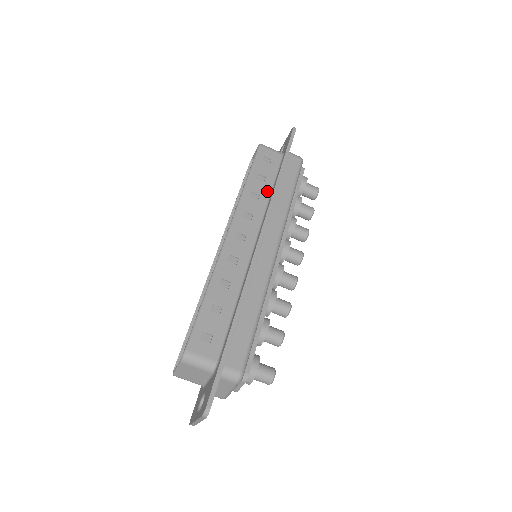
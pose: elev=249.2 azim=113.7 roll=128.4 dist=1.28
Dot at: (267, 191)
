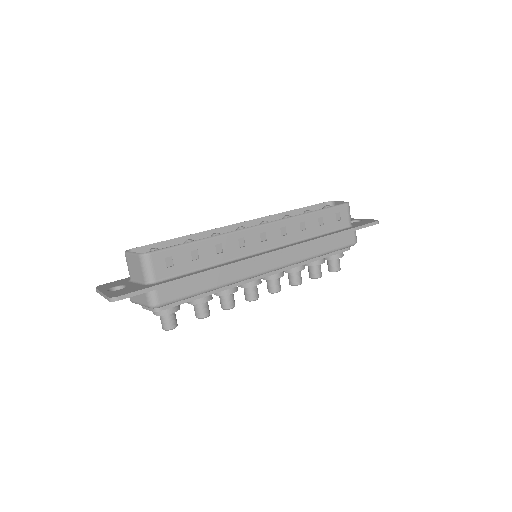
Dot at: (313, 233)
